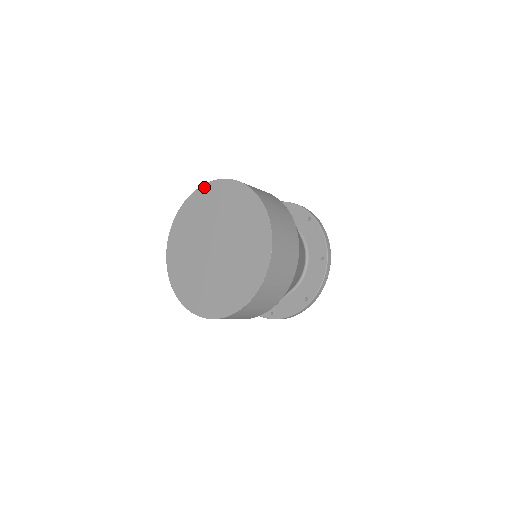
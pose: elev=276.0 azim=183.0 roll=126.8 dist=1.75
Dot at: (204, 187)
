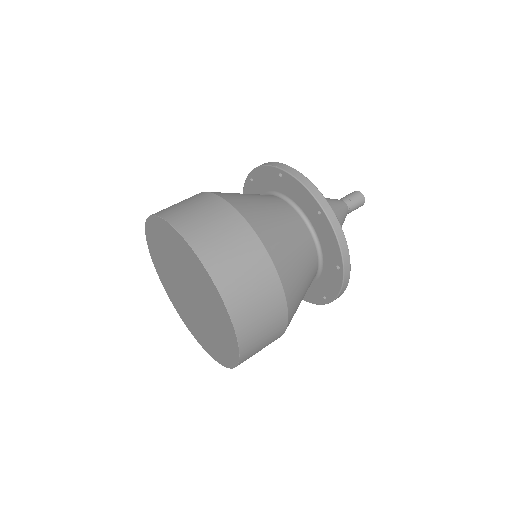
Dot at: (146, 235)
